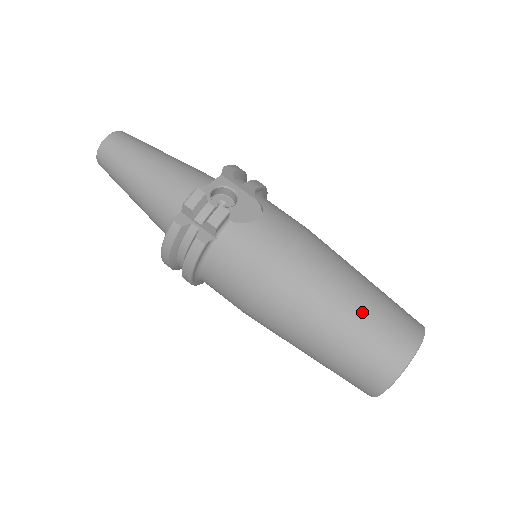
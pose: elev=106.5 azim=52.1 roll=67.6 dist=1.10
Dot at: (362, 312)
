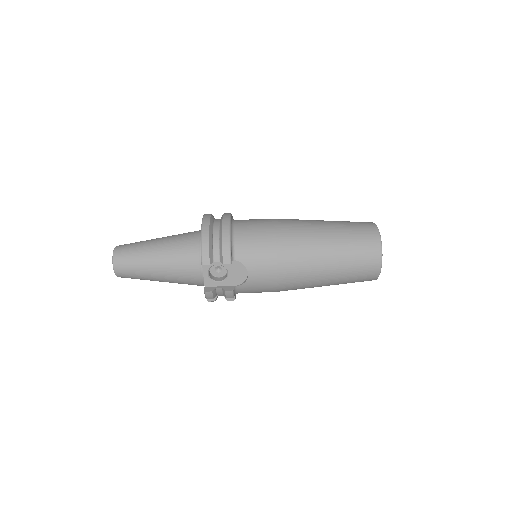
Dot at: (340, 275)
